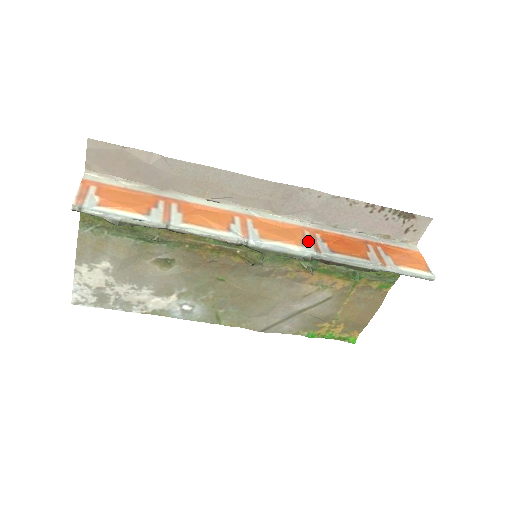
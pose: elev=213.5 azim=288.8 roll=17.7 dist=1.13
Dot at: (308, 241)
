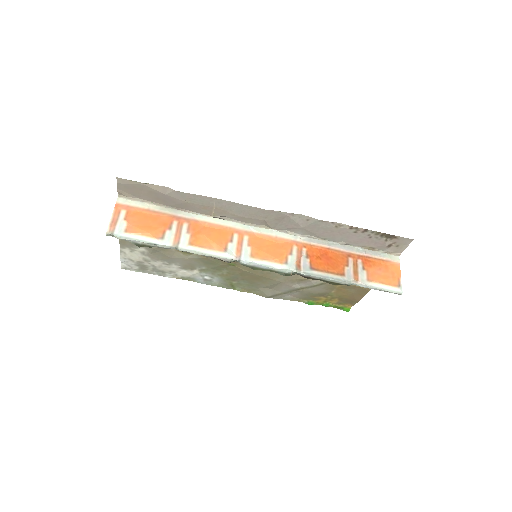
Dot at: (293, 258)
